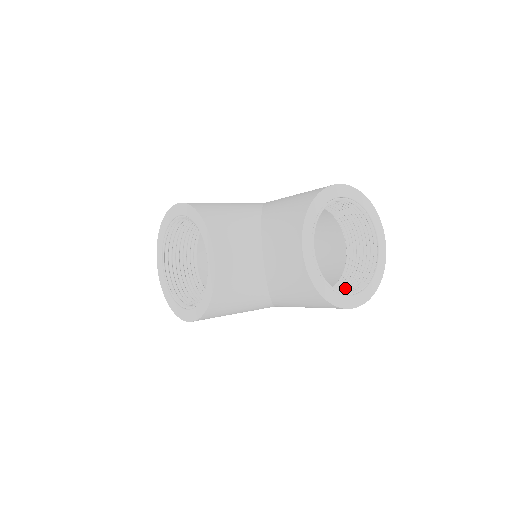
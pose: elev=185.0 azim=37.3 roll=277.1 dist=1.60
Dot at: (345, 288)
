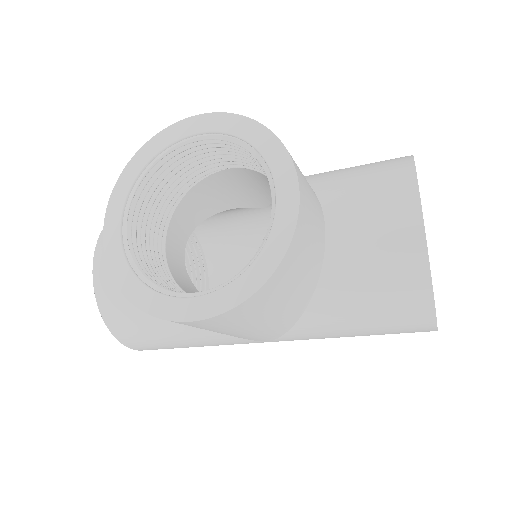
Dot at: occluded
